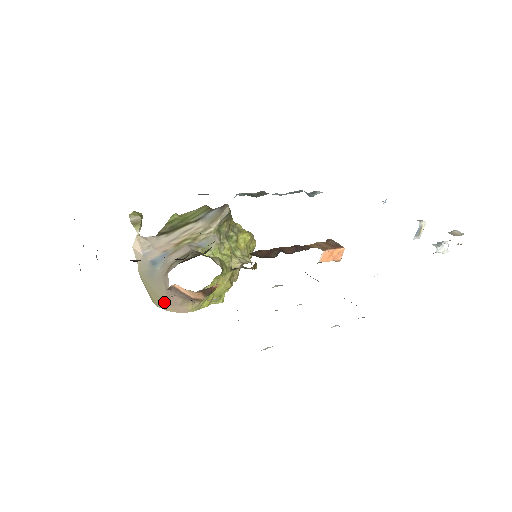
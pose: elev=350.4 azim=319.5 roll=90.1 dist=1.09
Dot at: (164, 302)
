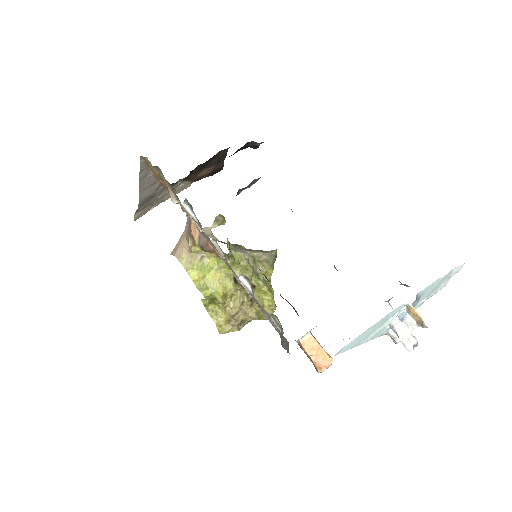
Dot at: occluded
